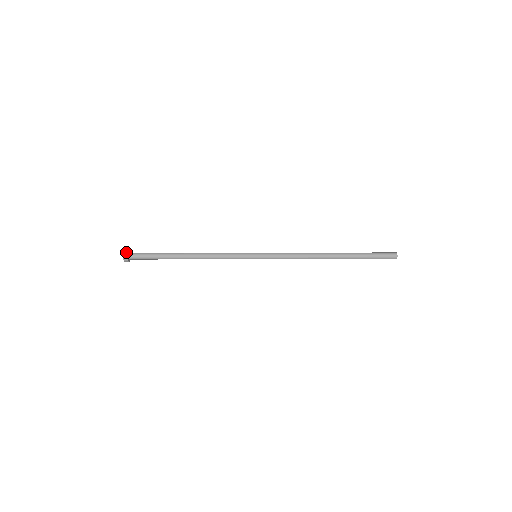
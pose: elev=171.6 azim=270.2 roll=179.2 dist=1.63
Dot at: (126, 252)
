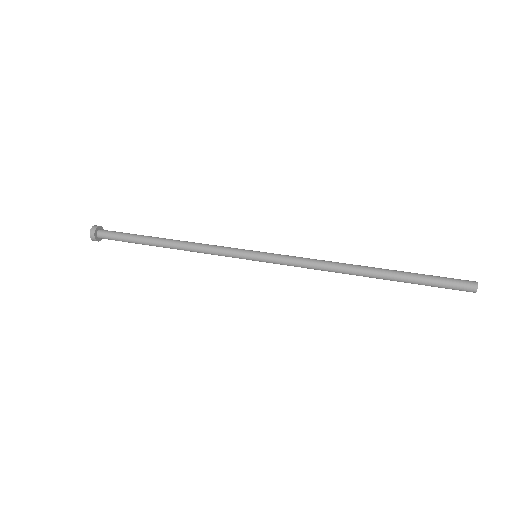
Dot at: (96, 226)
